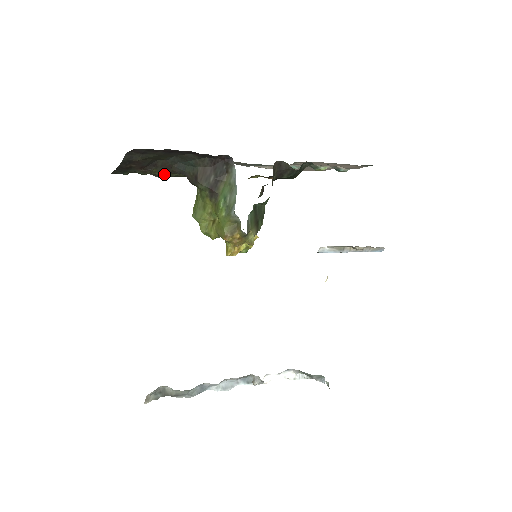
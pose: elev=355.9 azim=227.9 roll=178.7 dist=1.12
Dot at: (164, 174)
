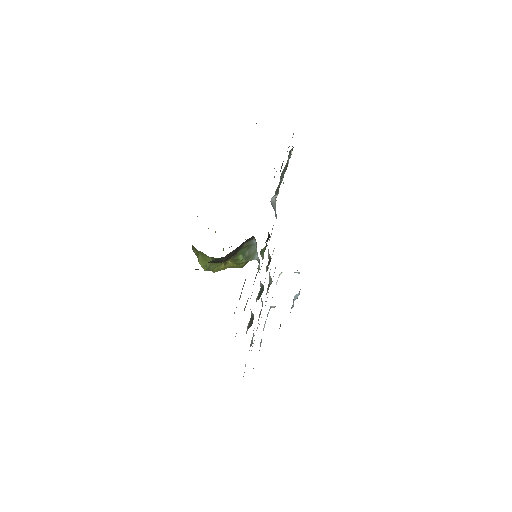
Dot at: occluded
